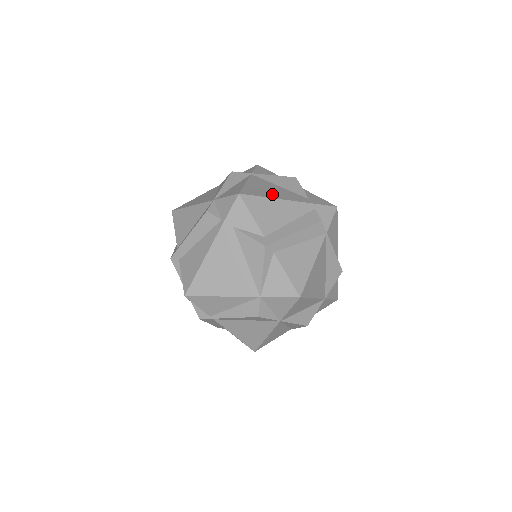
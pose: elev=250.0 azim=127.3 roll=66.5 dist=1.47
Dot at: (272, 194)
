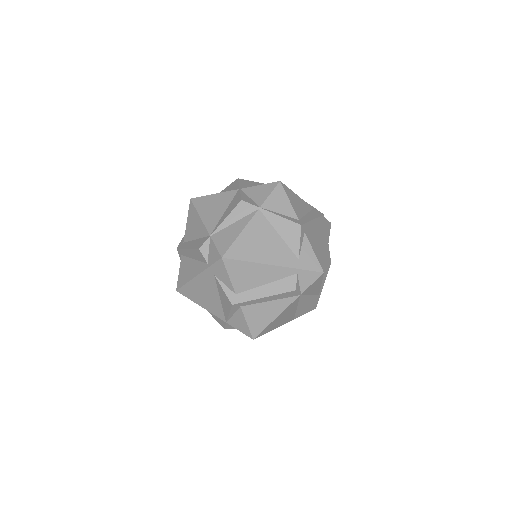
Dot at: (259, 254)
